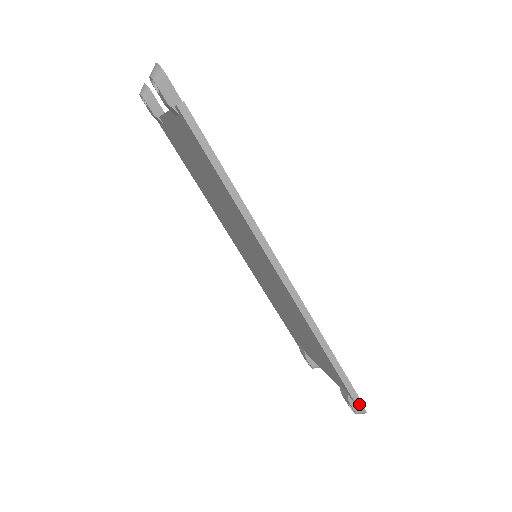
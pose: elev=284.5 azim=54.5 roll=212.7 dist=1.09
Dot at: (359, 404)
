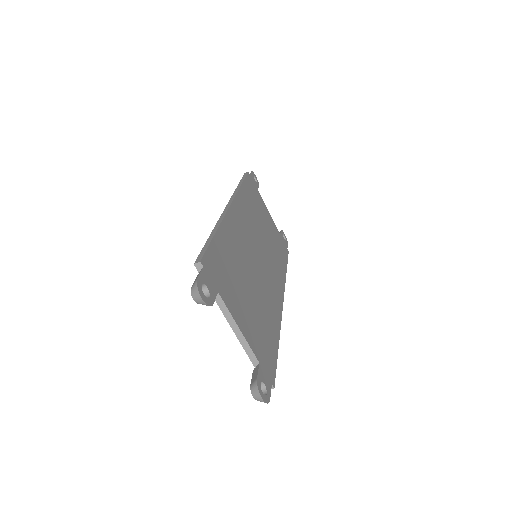
Dot at: occluded
